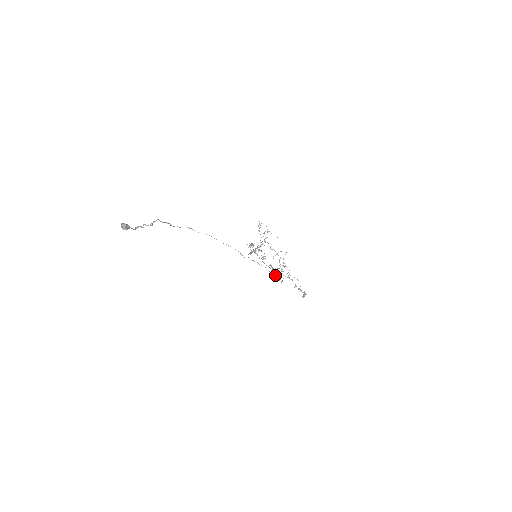
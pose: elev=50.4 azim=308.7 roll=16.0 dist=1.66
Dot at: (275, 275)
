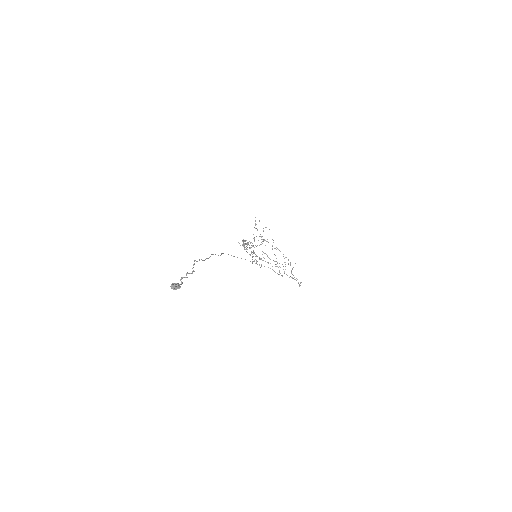
Dot at: (279, 274)
